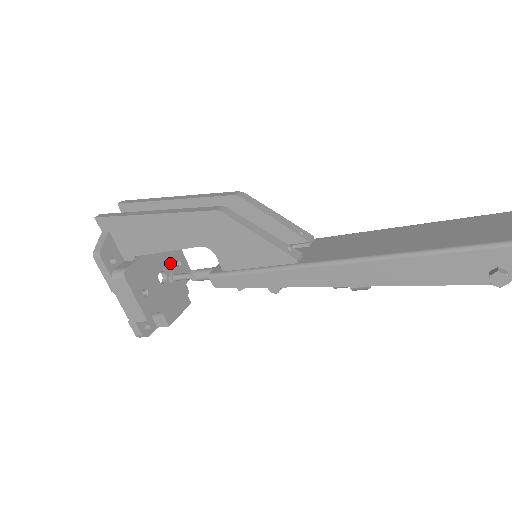
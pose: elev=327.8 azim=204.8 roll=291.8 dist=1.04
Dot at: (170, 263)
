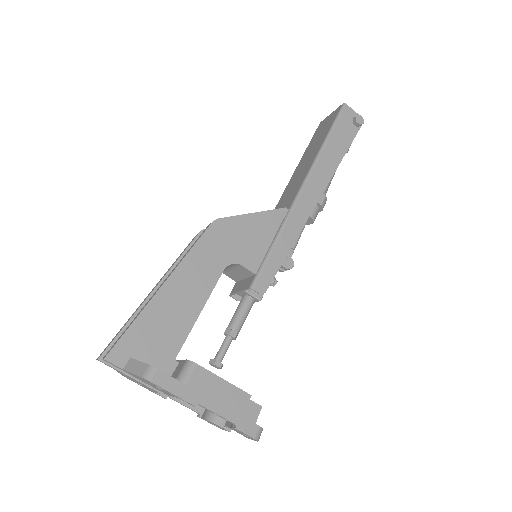
Dot at: occluded
